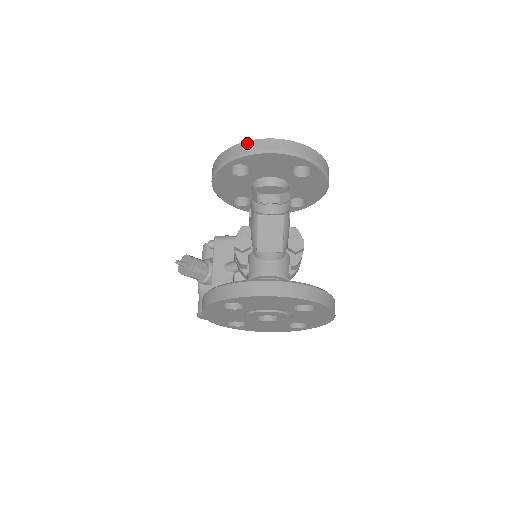
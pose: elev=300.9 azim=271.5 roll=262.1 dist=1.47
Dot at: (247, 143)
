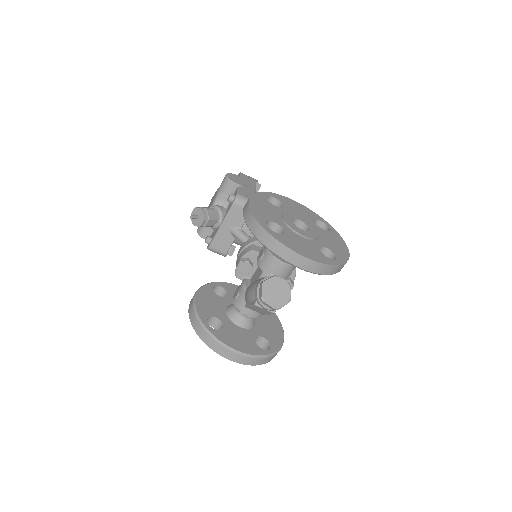
Dot at: (281, 246)
